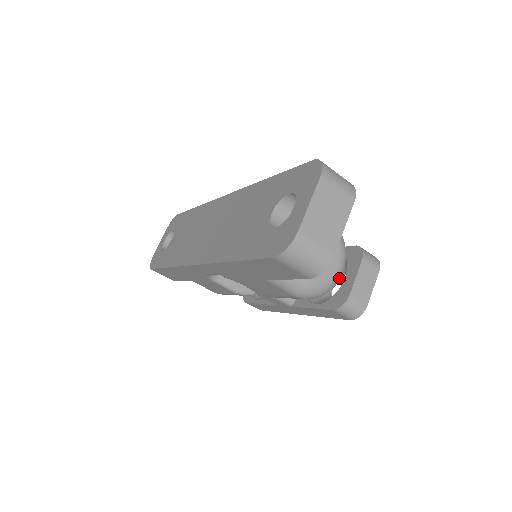
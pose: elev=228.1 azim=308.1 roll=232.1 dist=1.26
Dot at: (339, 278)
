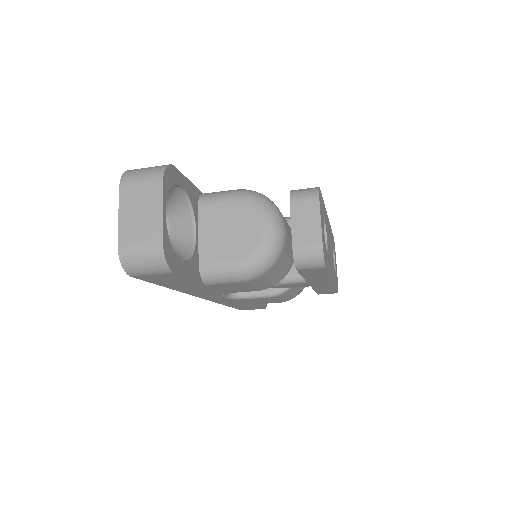
Dot at: (275, 238)
